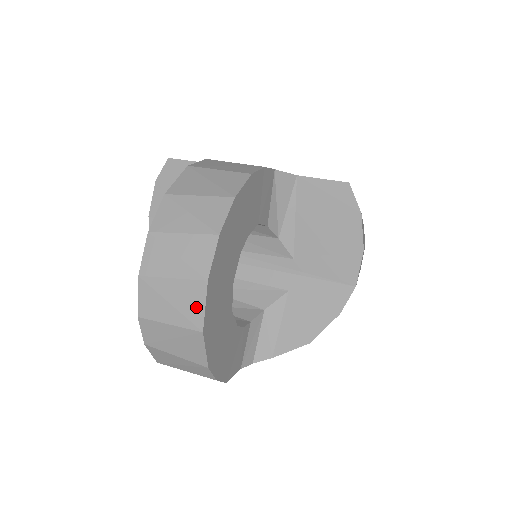
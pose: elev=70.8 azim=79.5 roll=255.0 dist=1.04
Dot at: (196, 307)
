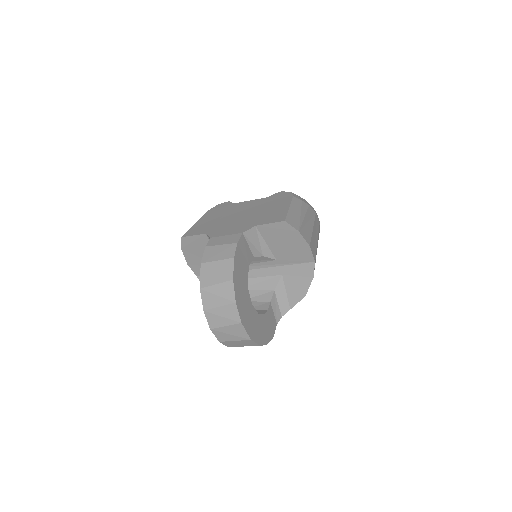
Dot at: (242, 333)
